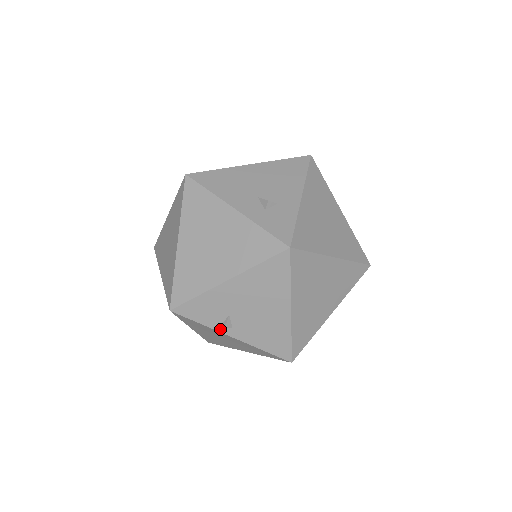
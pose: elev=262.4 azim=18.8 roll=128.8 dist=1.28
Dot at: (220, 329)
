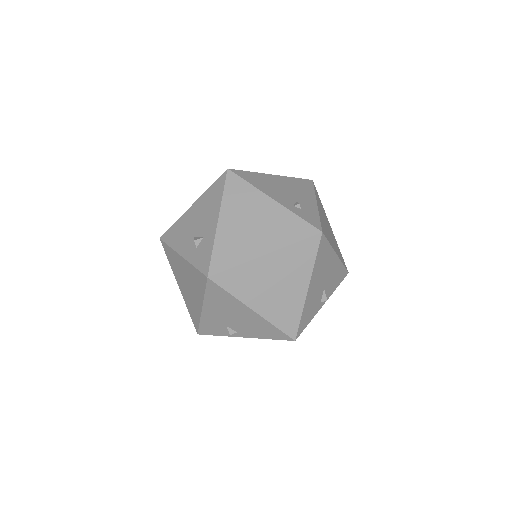
Dot at: (232, 335)
